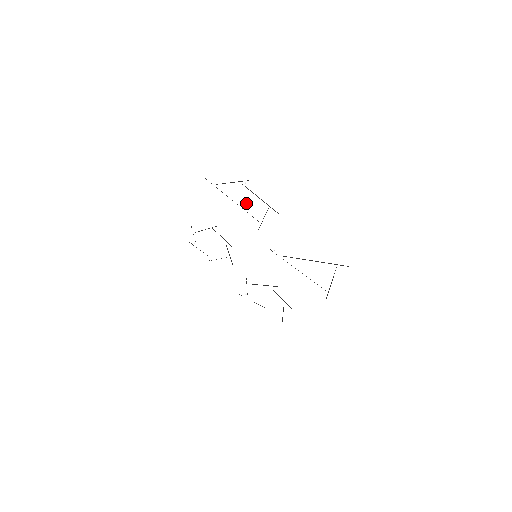
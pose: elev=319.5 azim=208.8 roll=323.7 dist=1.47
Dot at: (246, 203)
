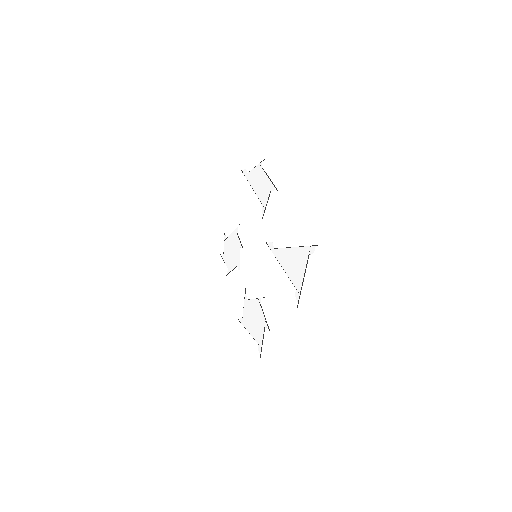
Dot at: (259, 187)
